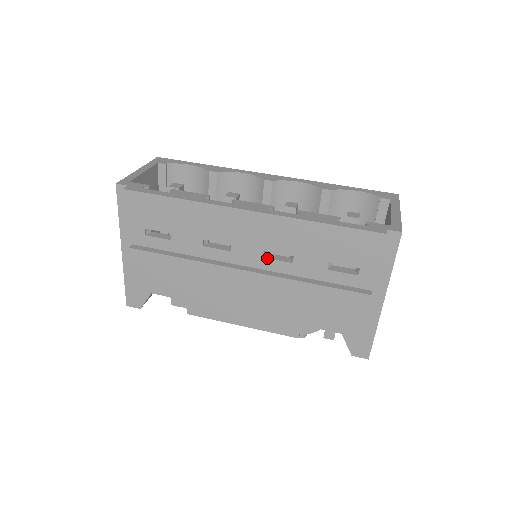
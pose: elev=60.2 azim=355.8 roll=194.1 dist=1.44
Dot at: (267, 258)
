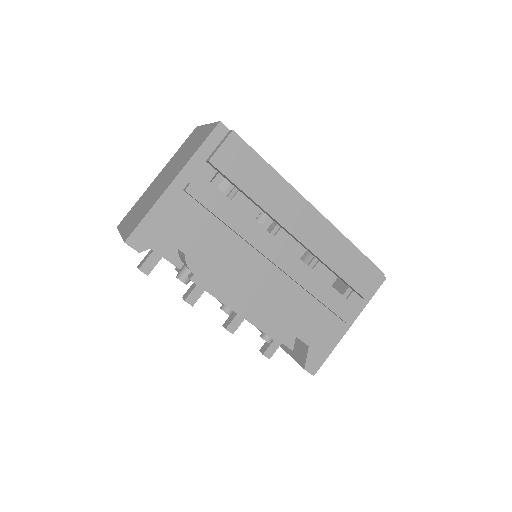
Dot at: occluded
